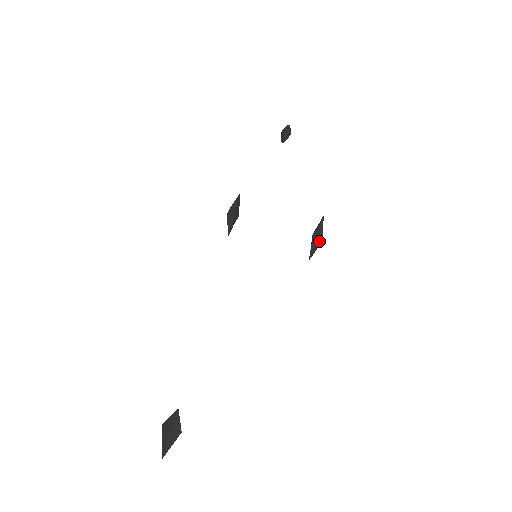
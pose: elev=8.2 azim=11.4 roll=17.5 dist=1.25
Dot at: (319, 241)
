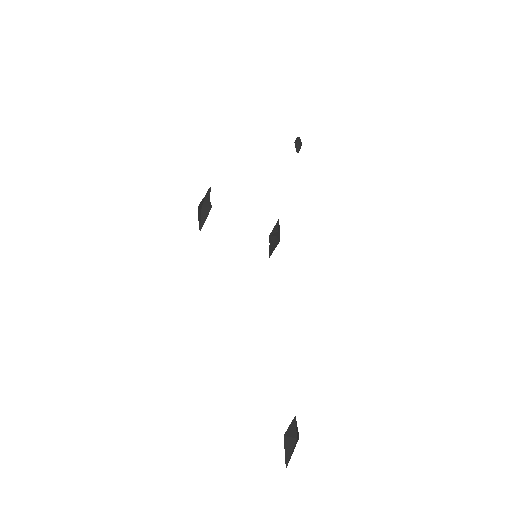
Dot at: (278, 242)
